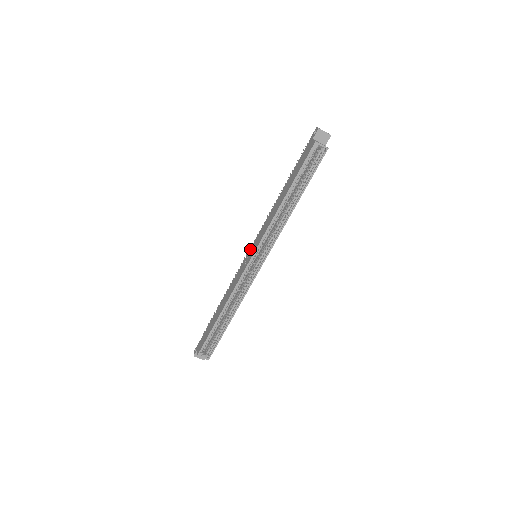
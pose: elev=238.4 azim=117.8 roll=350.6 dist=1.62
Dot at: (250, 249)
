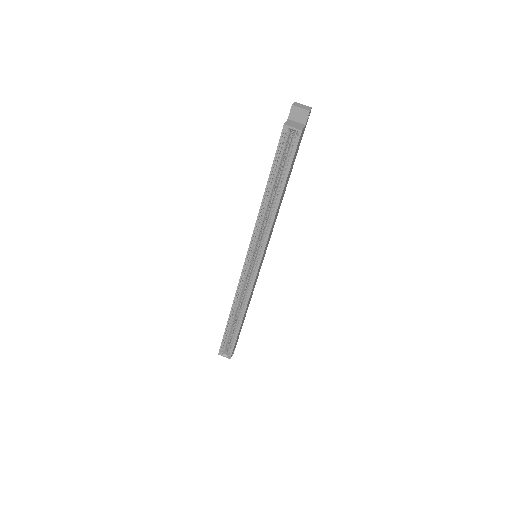
Dot at: occluded
